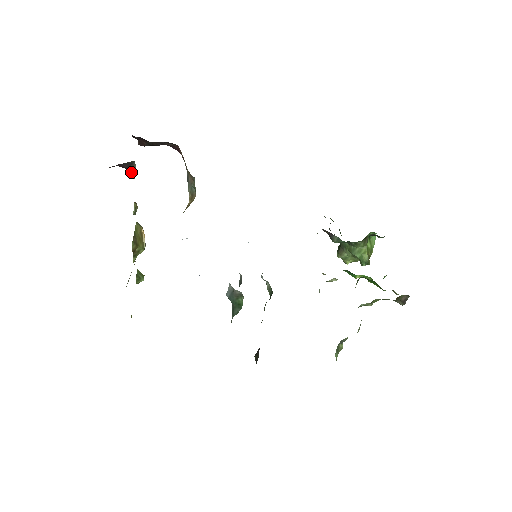
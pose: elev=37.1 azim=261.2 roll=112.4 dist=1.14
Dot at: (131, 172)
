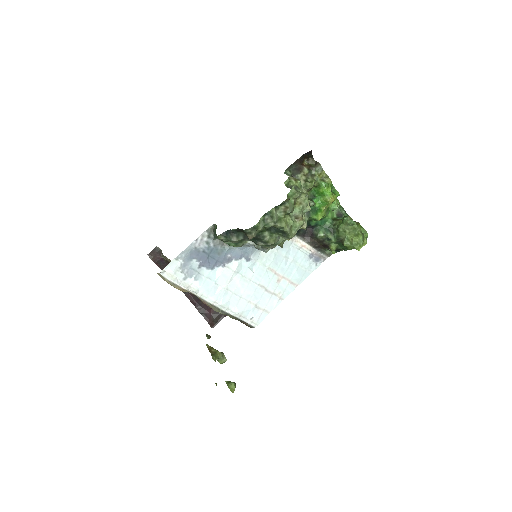
Dot at: occluded
